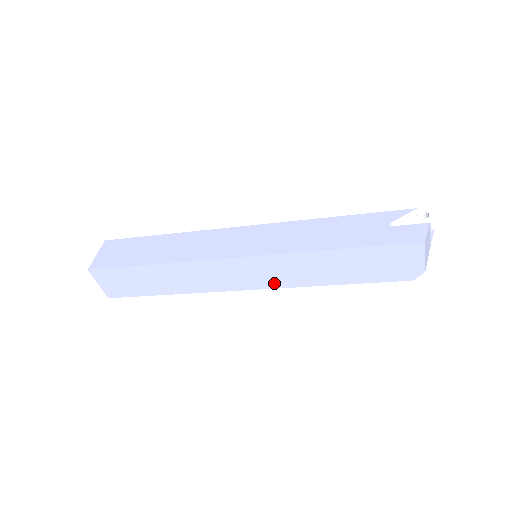
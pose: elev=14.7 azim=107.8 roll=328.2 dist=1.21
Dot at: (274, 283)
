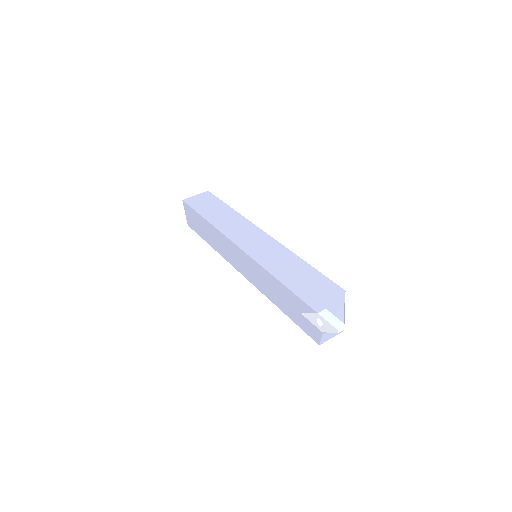
Dot at: occluded
